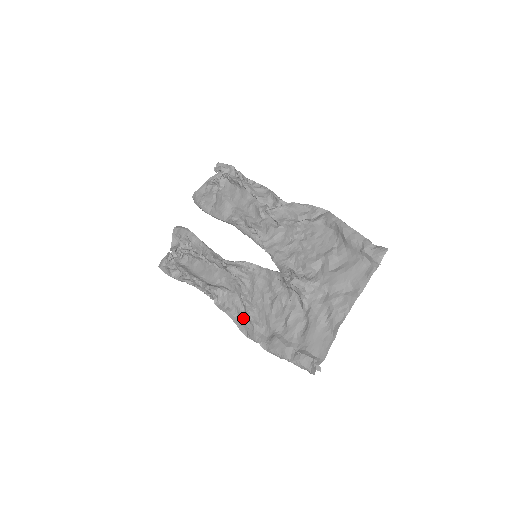
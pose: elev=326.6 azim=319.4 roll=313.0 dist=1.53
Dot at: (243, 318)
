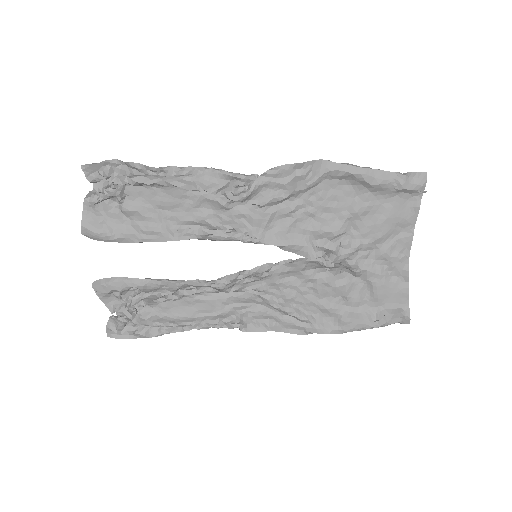
Dot at: (289, 322)
